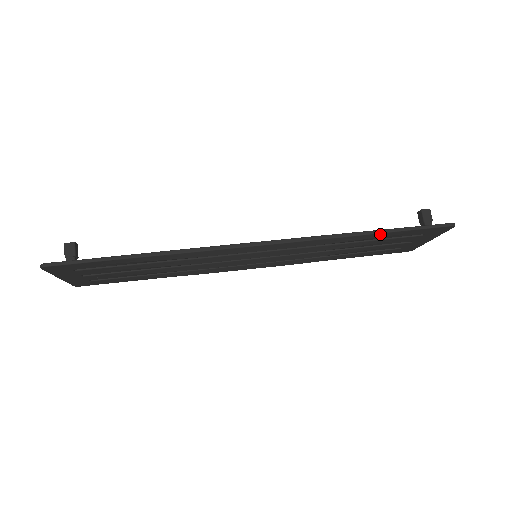
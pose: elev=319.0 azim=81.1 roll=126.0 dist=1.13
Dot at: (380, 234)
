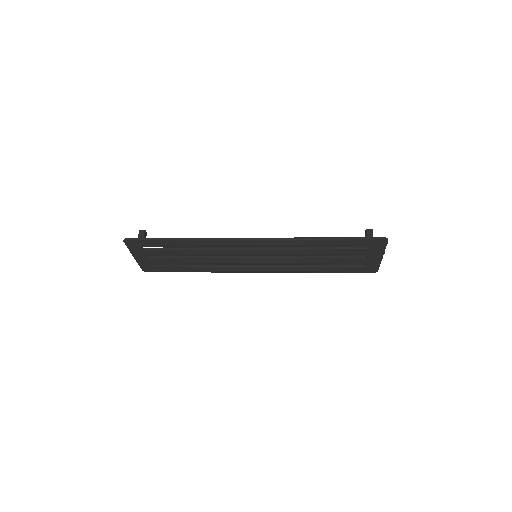
Dot at: (333, 240)
